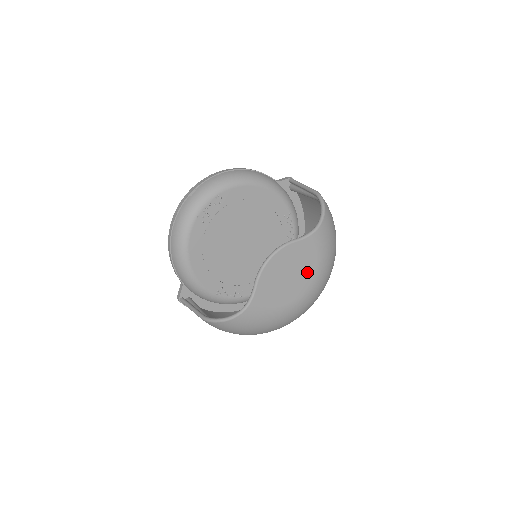
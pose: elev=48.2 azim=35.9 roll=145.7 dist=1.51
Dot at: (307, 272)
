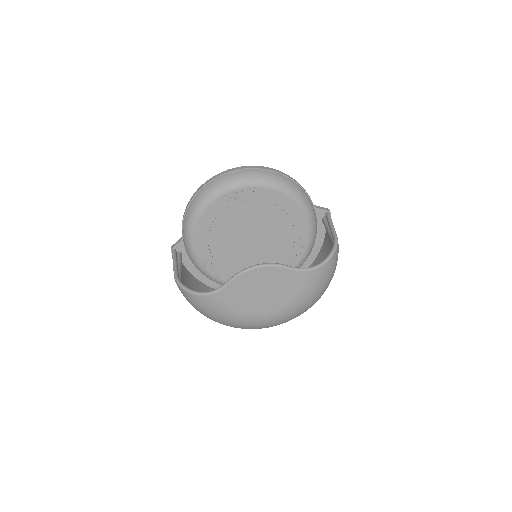
Dot at: (281, 298)
